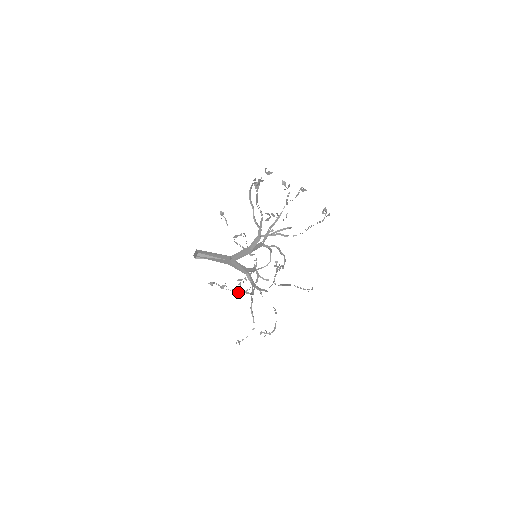
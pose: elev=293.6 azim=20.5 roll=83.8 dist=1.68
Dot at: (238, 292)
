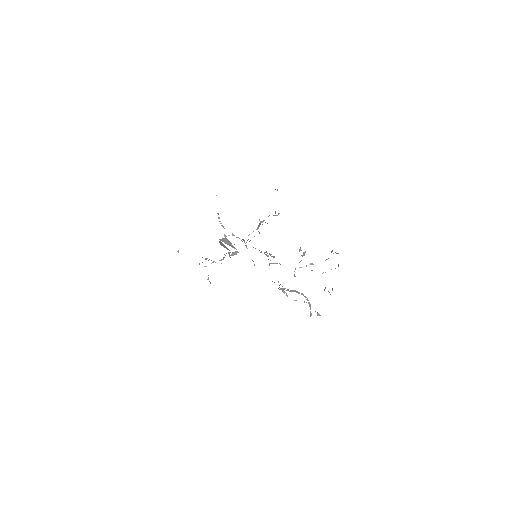
Dot at: occluded
